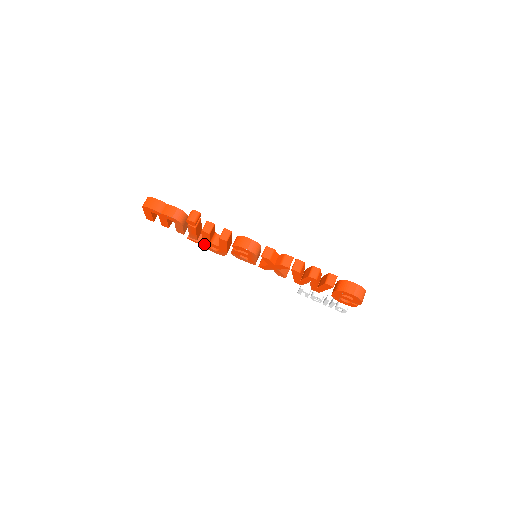
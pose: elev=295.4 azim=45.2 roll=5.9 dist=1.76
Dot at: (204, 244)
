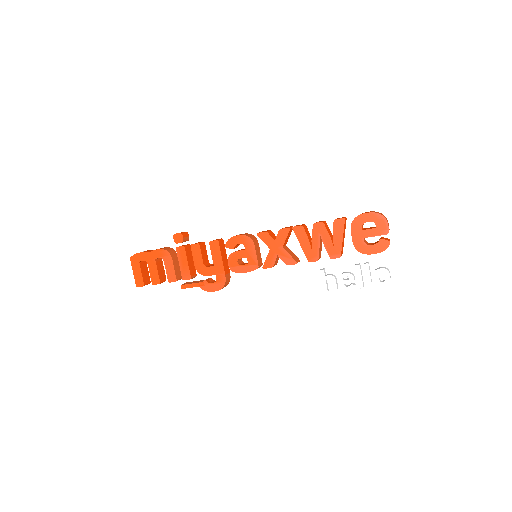
Dot at: (200, 282)
